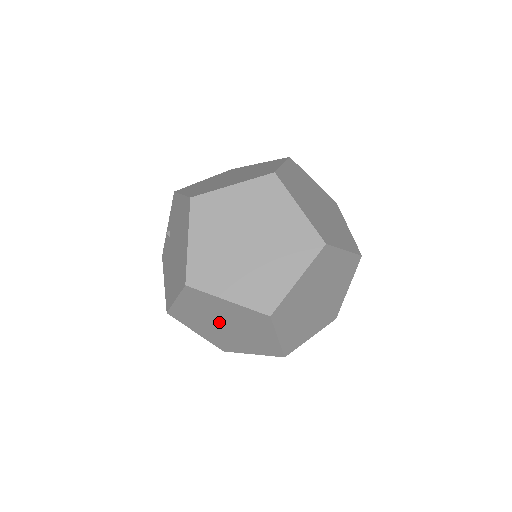
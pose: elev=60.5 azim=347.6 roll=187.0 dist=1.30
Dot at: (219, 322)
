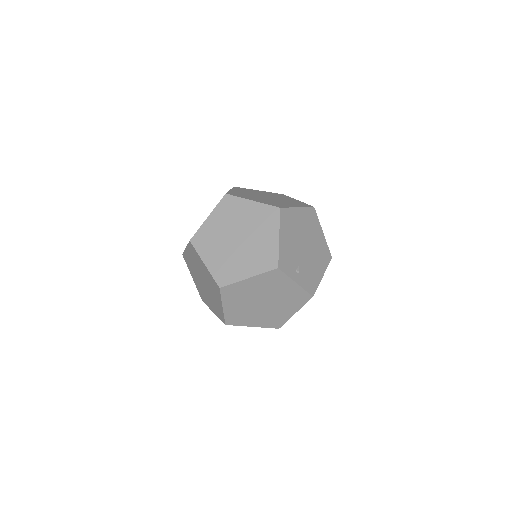
Dot at: occluded
